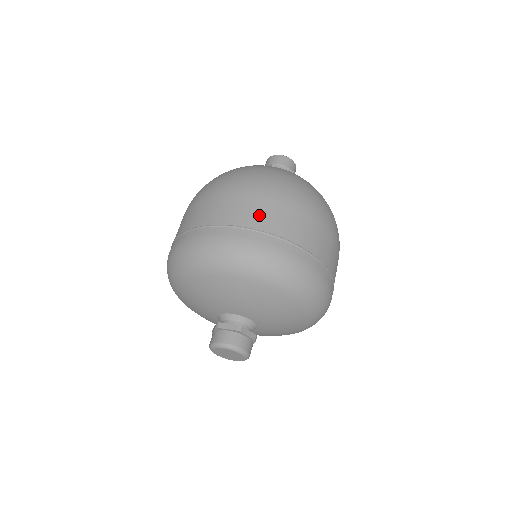
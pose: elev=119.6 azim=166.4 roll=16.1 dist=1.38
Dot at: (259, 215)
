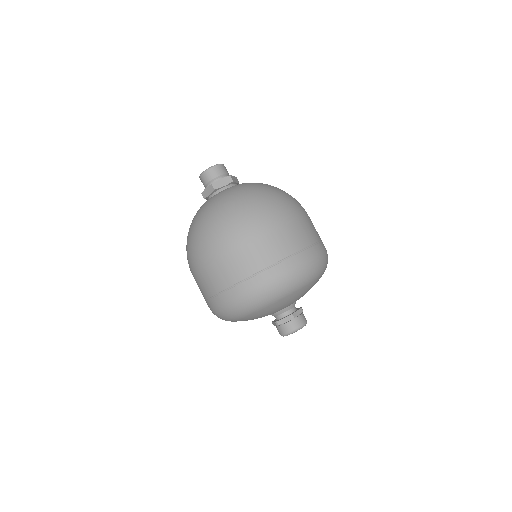
Dot at: (311, 231)
